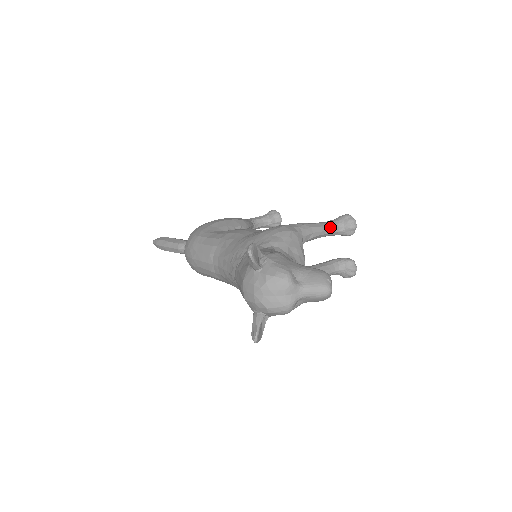
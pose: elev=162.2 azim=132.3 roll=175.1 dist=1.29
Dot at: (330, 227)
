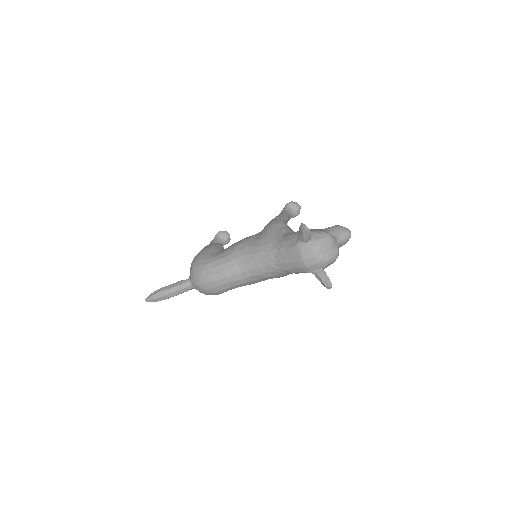
Dot at: (288, 214)
